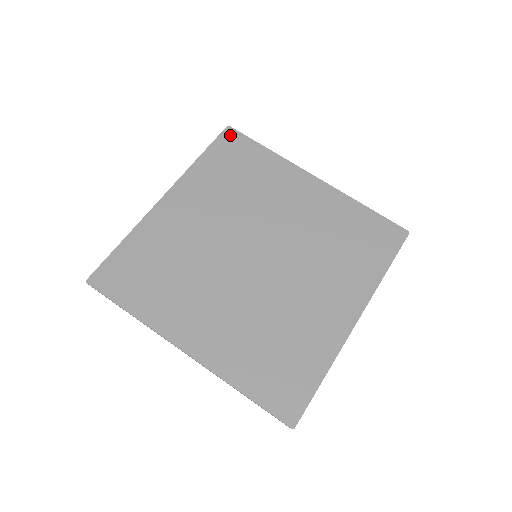
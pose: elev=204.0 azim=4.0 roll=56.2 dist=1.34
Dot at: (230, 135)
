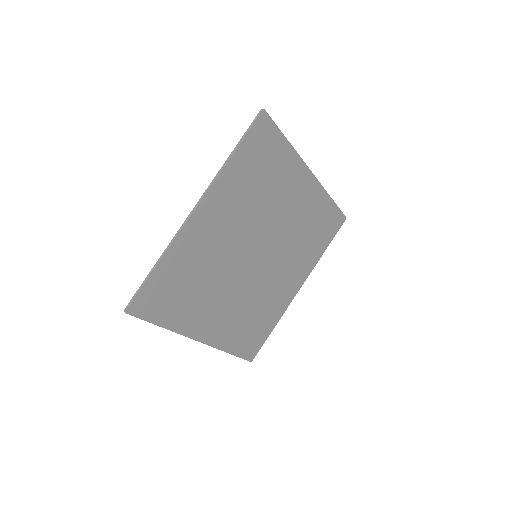
Dot at: (263, 124)
